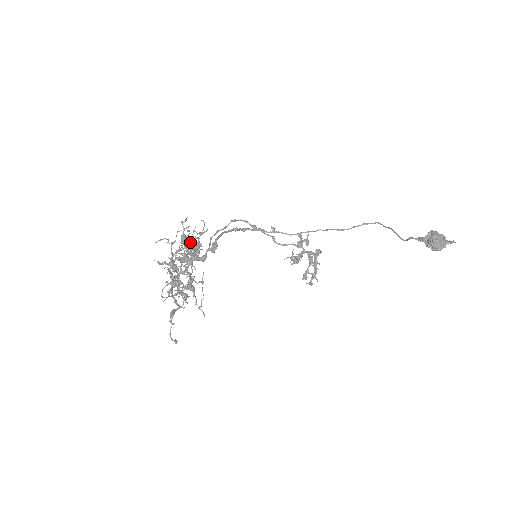
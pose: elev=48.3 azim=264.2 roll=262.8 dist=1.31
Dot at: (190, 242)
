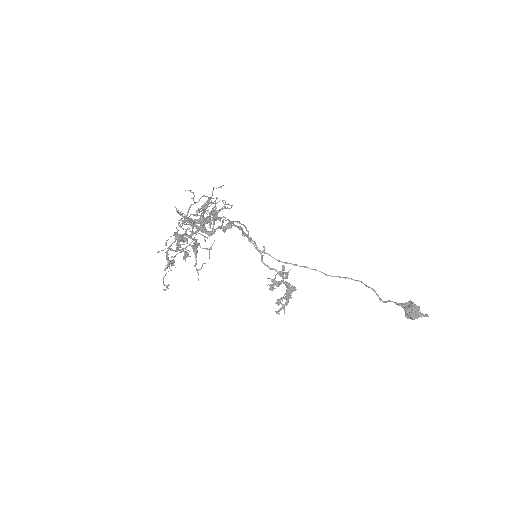
Dot at: occluded
